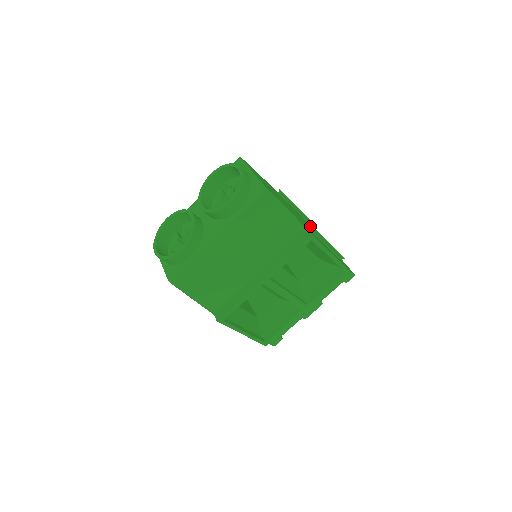
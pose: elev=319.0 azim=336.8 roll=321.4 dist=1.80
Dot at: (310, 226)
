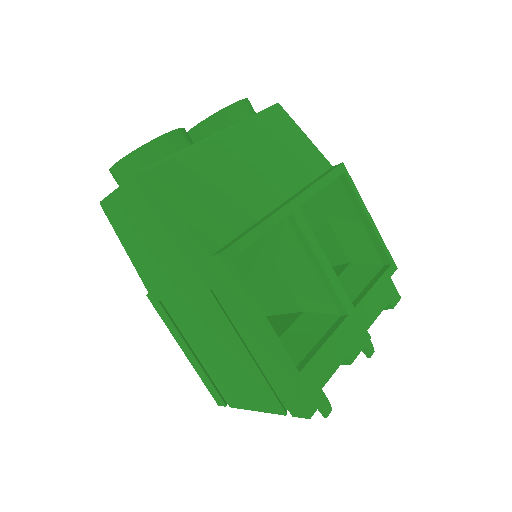
Dot at: occluded
